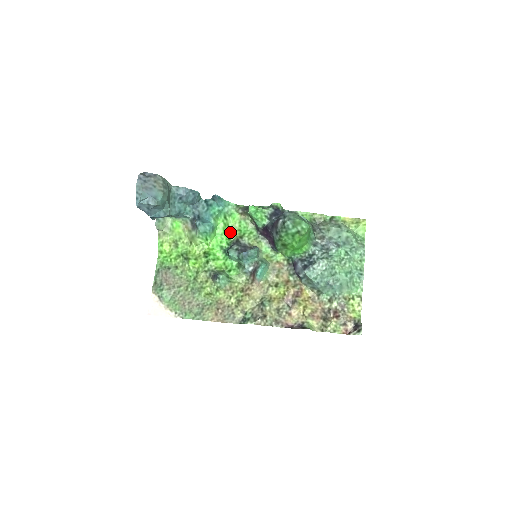
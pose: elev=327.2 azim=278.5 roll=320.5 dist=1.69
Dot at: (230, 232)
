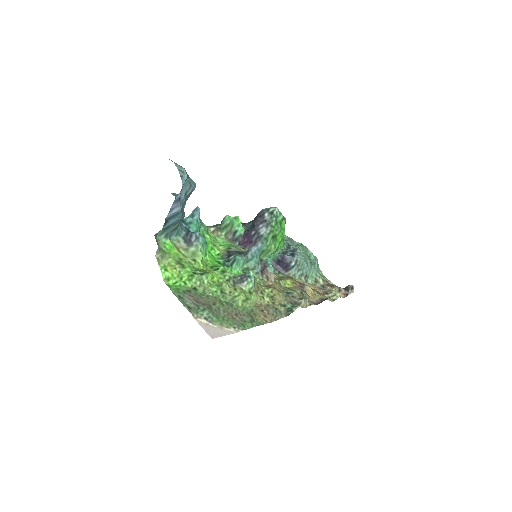
Dot at: (216, 248)
